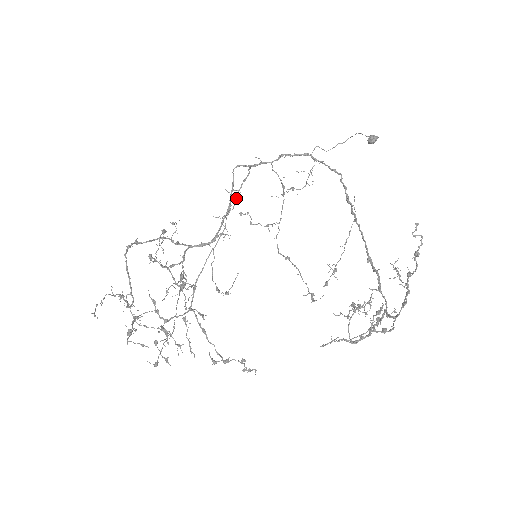
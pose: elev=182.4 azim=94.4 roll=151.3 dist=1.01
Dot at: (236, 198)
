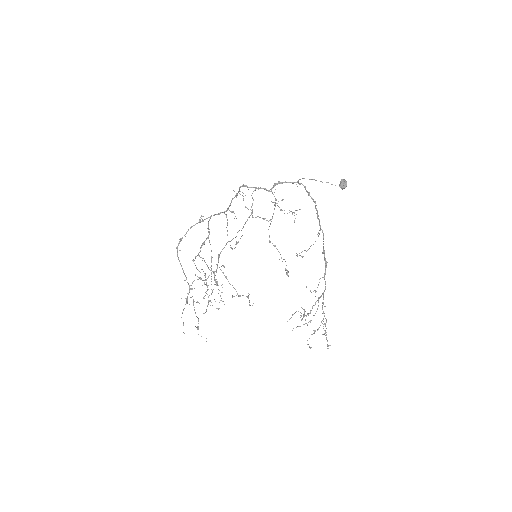
Dot at: (243, 227)
